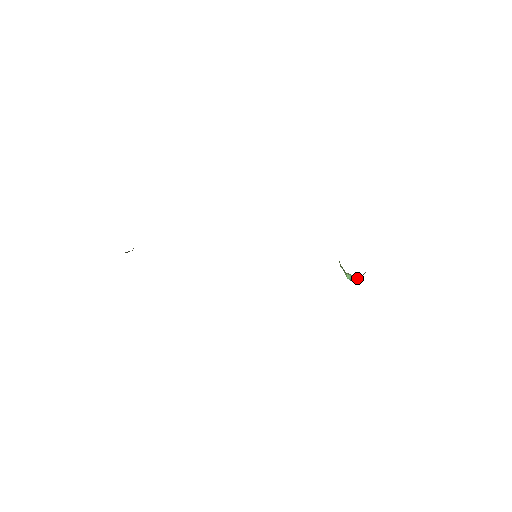
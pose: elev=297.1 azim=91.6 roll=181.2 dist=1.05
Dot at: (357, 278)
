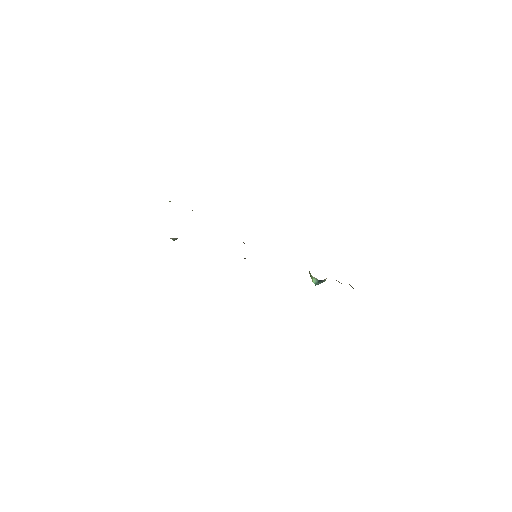
Dot at: occluded
